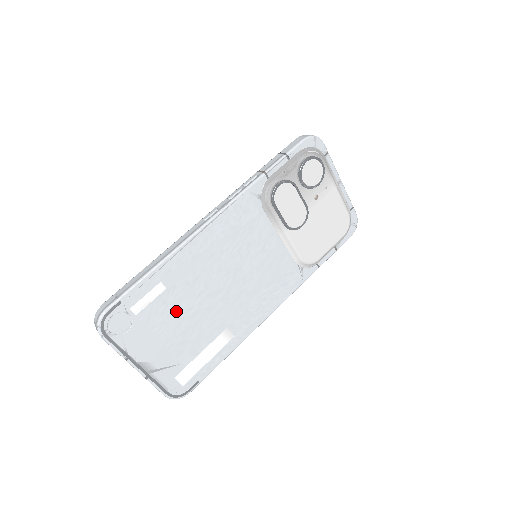
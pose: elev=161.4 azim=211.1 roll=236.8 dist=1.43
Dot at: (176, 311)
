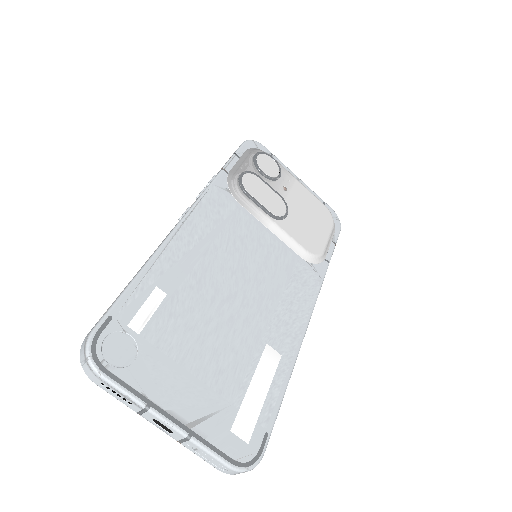
Dot at: (191, 325)
